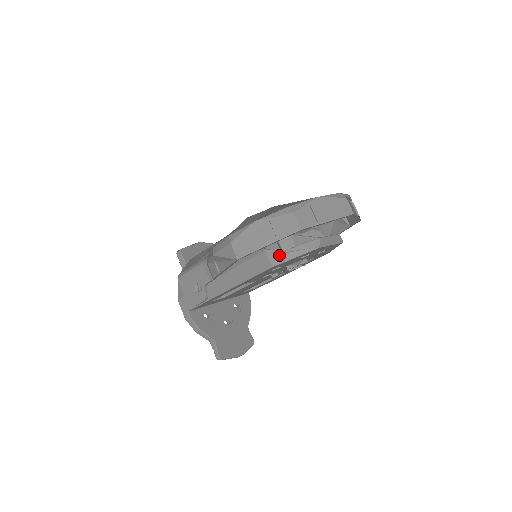
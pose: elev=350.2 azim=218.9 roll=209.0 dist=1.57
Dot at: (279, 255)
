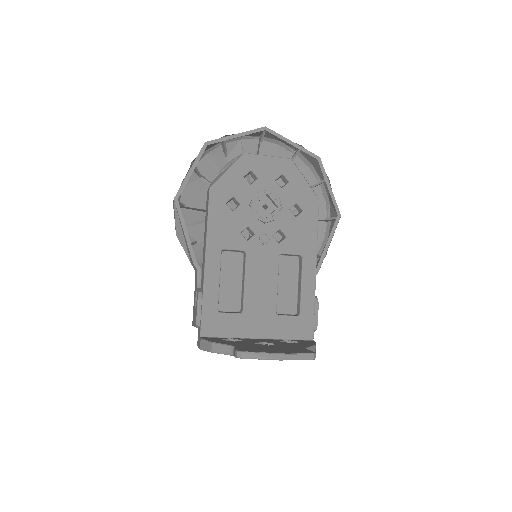
Dot at: (213, 180)
